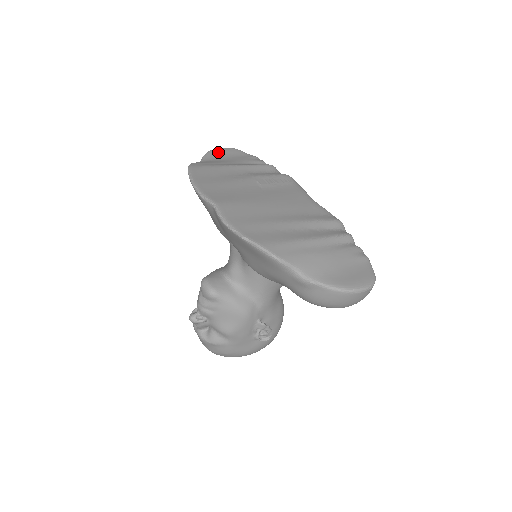
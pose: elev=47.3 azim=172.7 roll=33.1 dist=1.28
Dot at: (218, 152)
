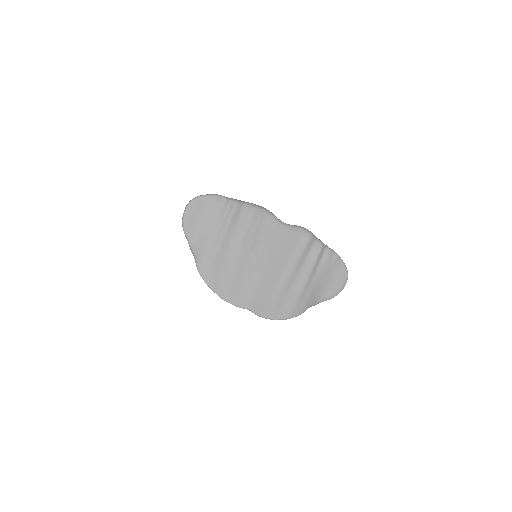
Dot at: (190, 220)
